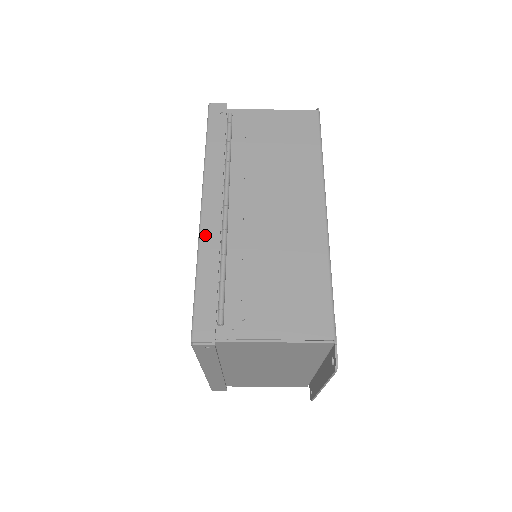
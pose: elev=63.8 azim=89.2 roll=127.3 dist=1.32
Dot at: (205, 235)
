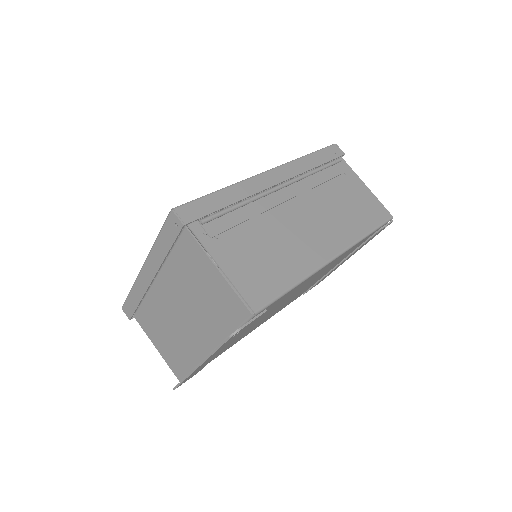
Dot at: (252, 182)
